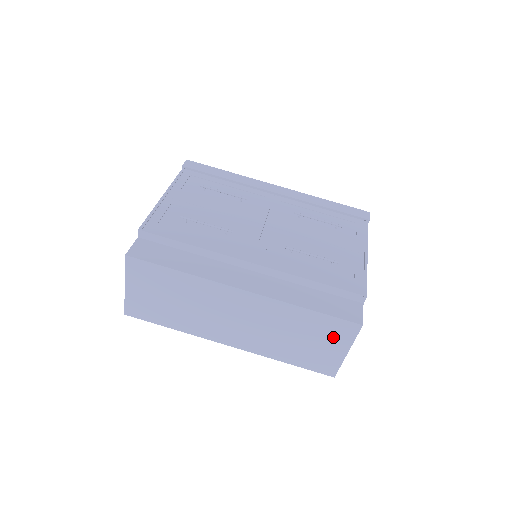
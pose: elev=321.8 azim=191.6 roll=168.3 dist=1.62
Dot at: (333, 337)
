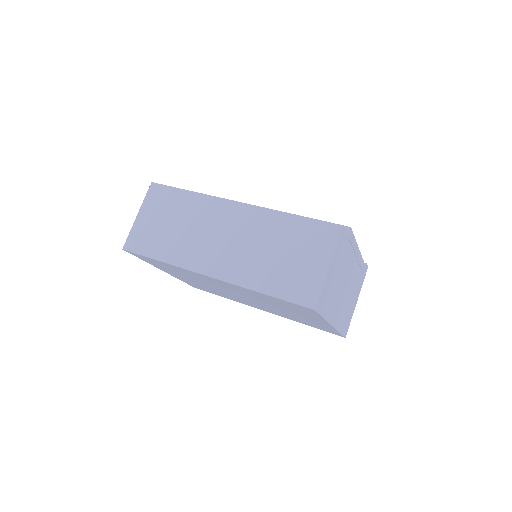
Dot at: (315, 246)
